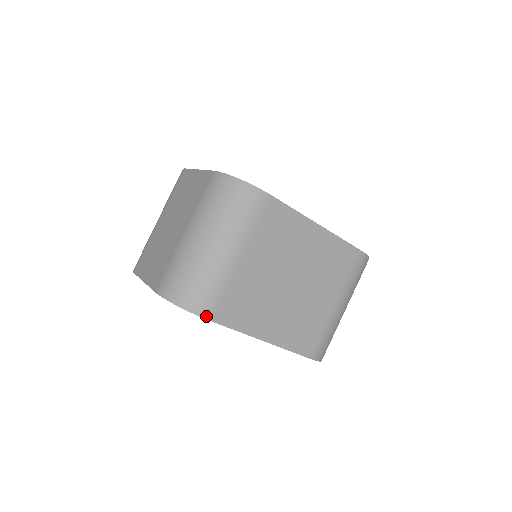
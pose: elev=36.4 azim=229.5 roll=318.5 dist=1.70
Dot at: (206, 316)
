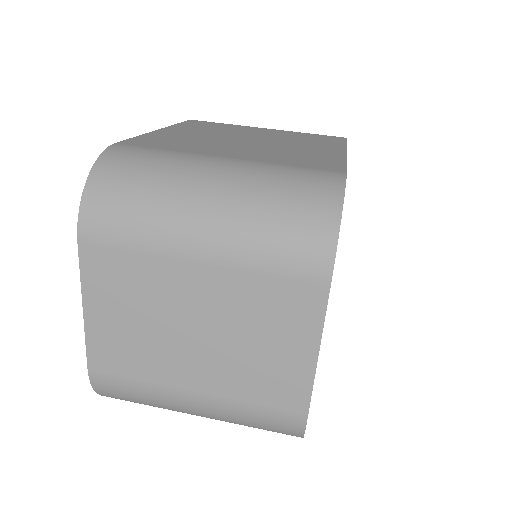
Dot at: occluded
